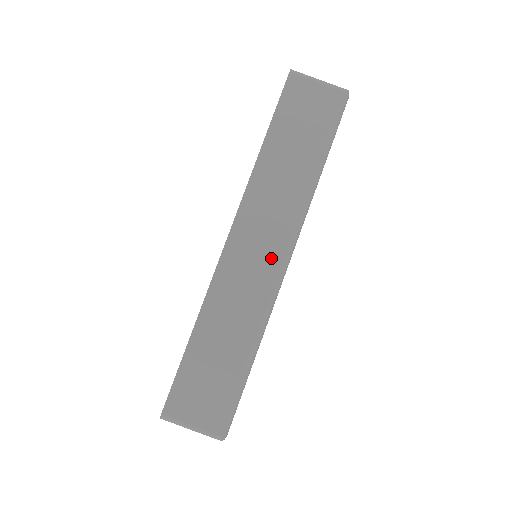
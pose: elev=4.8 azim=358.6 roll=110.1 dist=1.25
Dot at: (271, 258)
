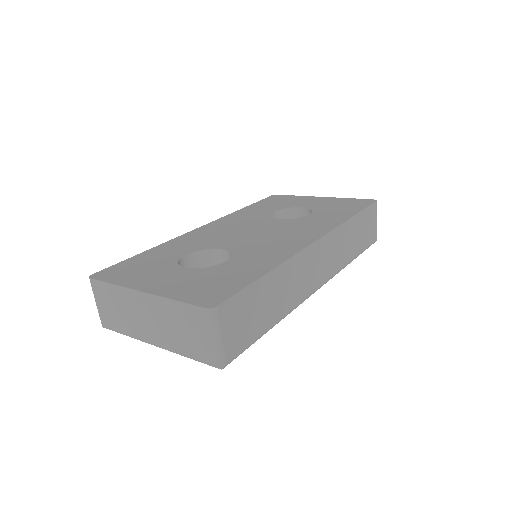
Dot at: (318, 279)
